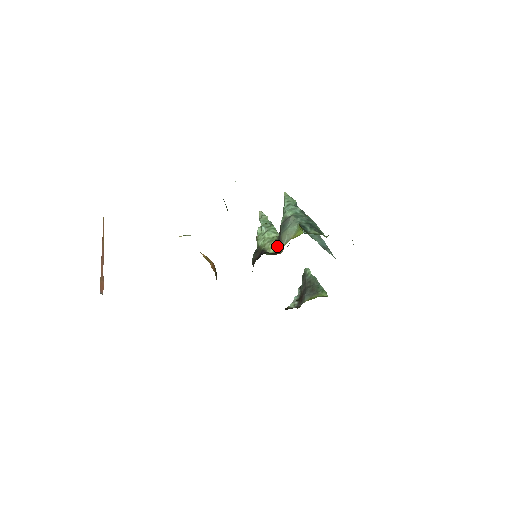
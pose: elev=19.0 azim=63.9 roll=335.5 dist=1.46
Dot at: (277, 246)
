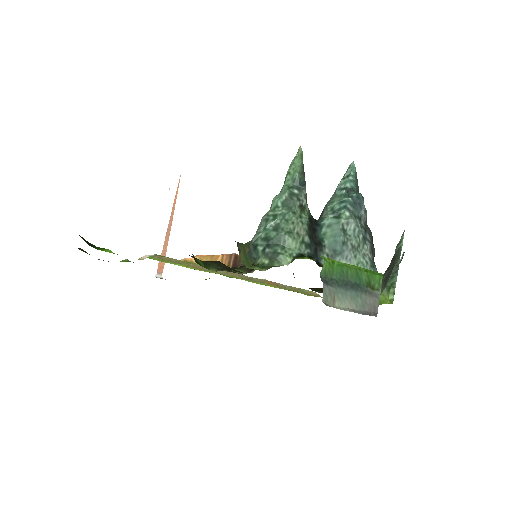
Dot at: occluded
